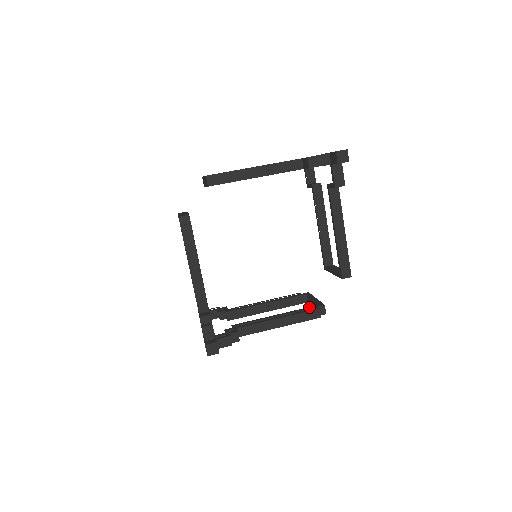
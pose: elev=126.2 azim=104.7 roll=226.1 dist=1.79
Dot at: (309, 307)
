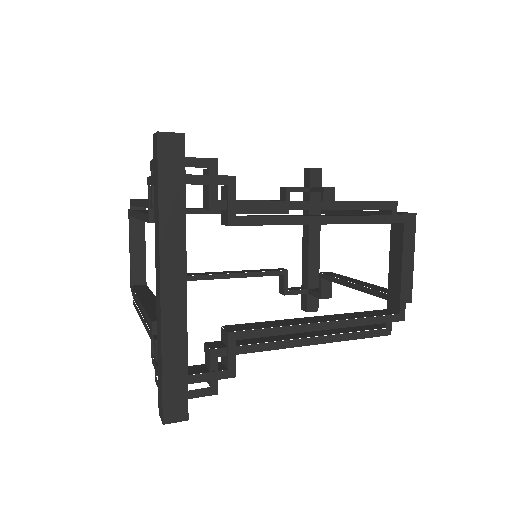
Dot at: occluded
